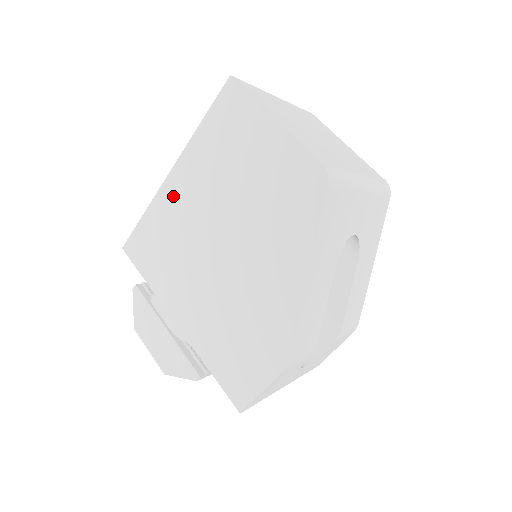
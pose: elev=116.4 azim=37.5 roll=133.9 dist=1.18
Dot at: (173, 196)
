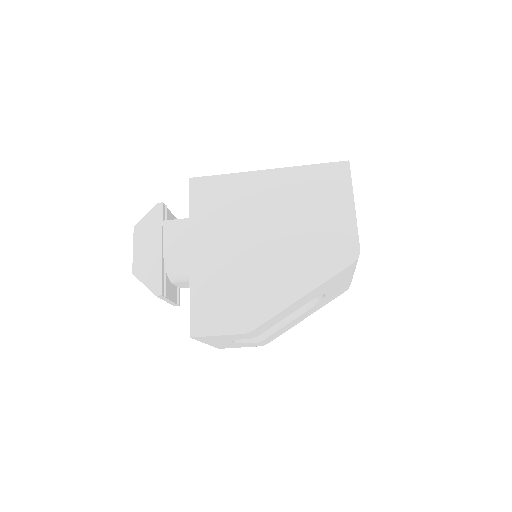
Dot at: (256, 184)
